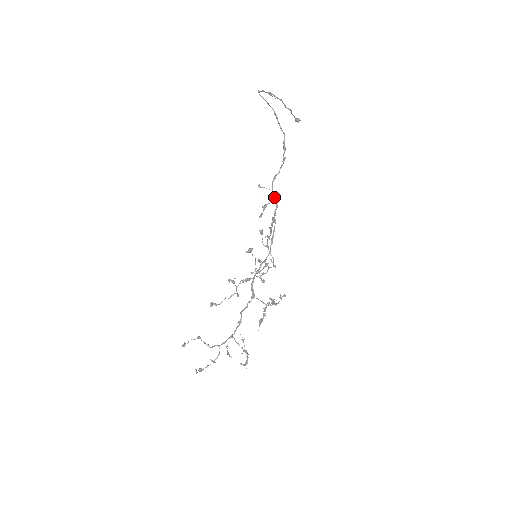
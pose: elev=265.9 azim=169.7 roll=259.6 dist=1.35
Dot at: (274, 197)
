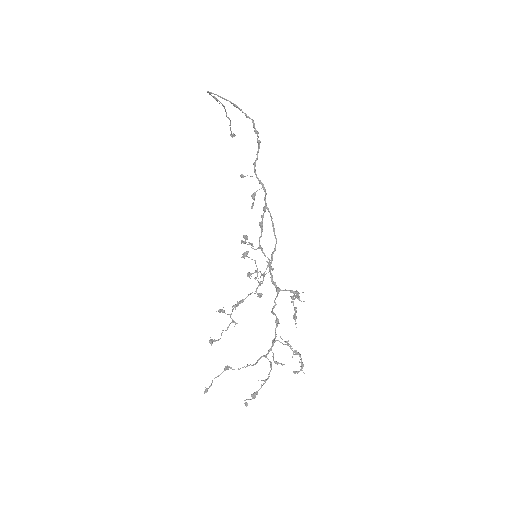
Dot at: (261, 183)
